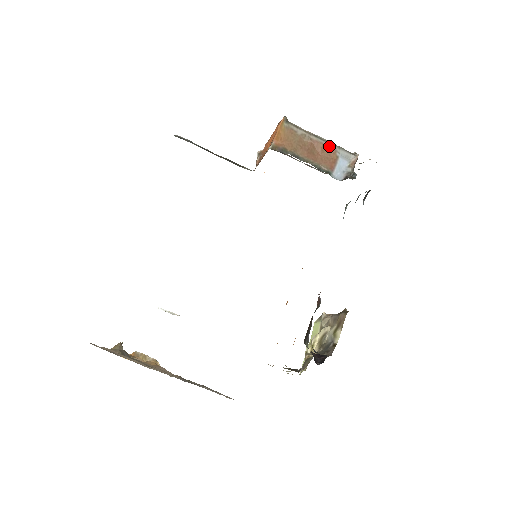
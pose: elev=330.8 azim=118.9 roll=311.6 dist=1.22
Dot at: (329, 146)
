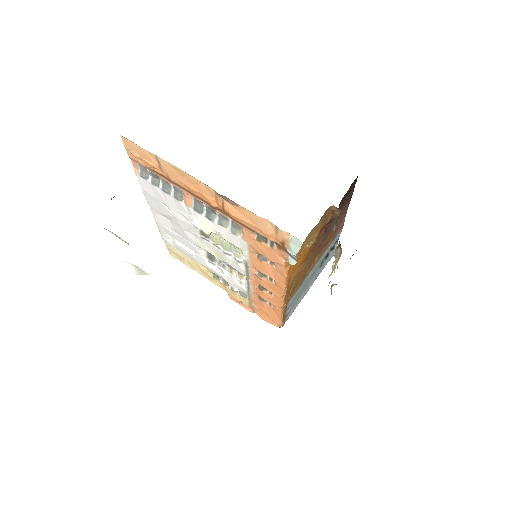
Dot at: occluded
